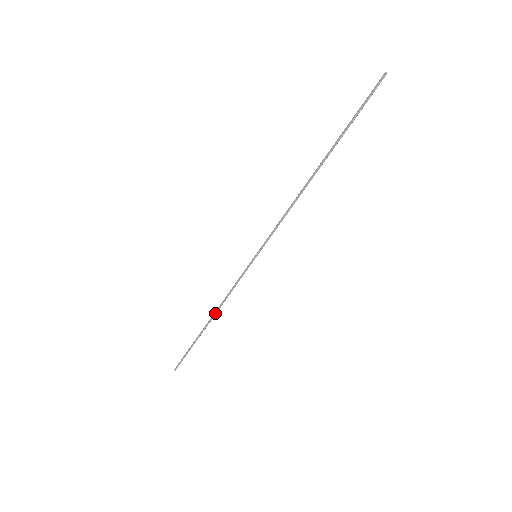
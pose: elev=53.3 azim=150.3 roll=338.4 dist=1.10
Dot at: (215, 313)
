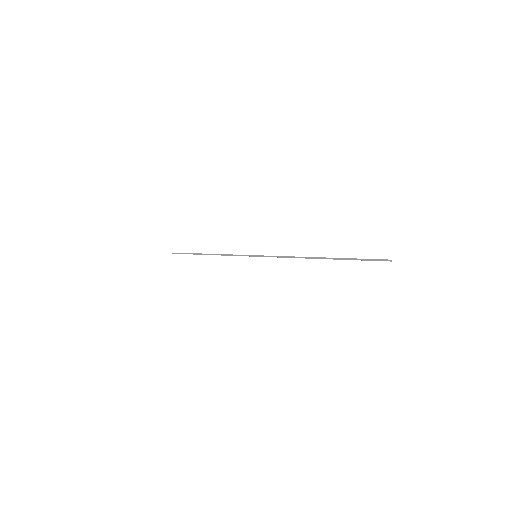
Dot at: occluded
